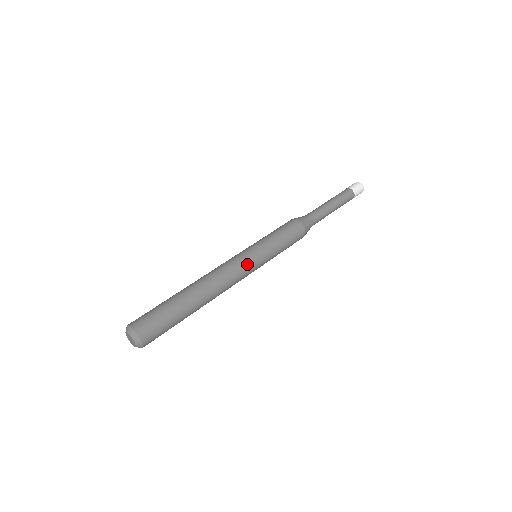
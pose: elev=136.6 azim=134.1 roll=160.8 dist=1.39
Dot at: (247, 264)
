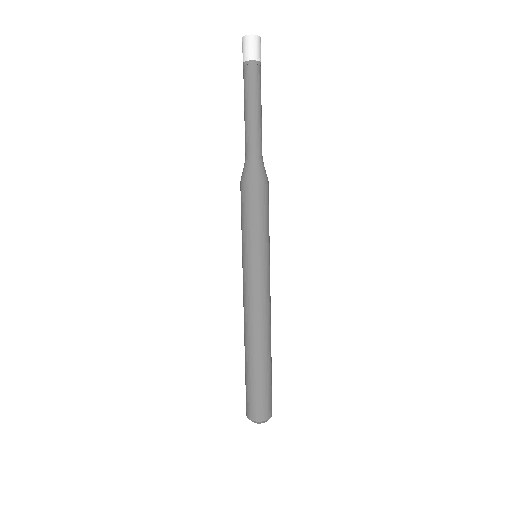
Dot at: (261, 282)
